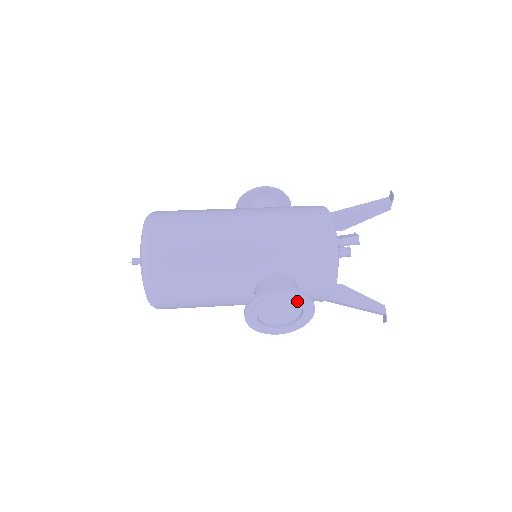
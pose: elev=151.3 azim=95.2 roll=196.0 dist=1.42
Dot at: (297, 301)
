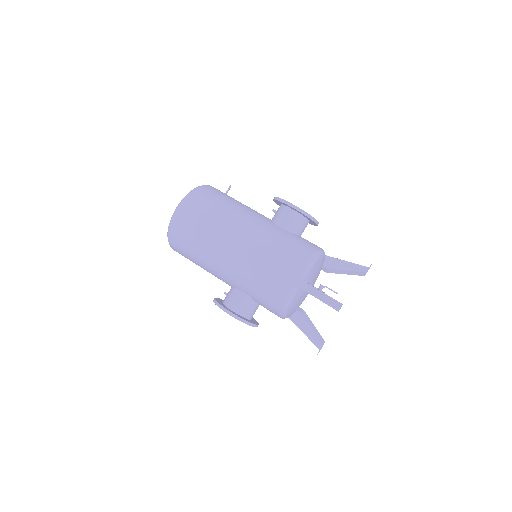
Dot at: occluded
